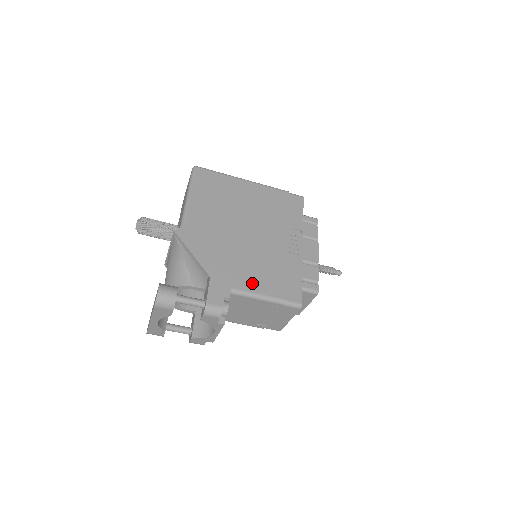
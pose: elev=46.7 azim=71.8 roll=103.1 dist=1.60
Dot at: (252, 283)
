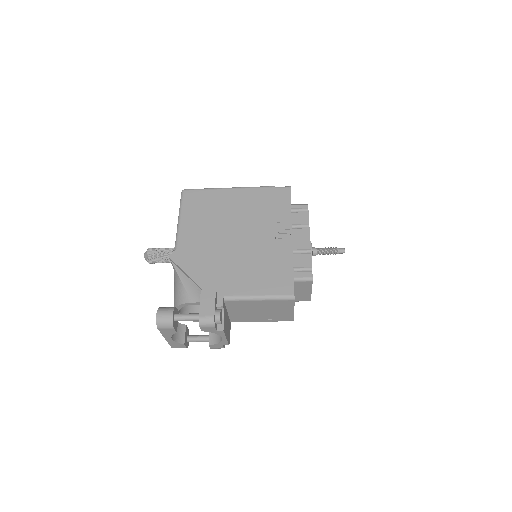
Dot at: (243, 287)
